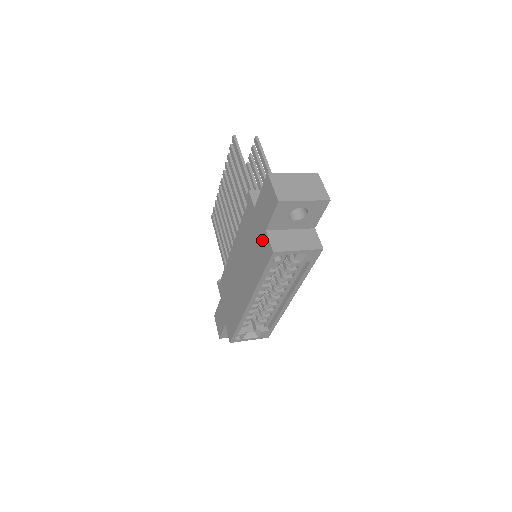
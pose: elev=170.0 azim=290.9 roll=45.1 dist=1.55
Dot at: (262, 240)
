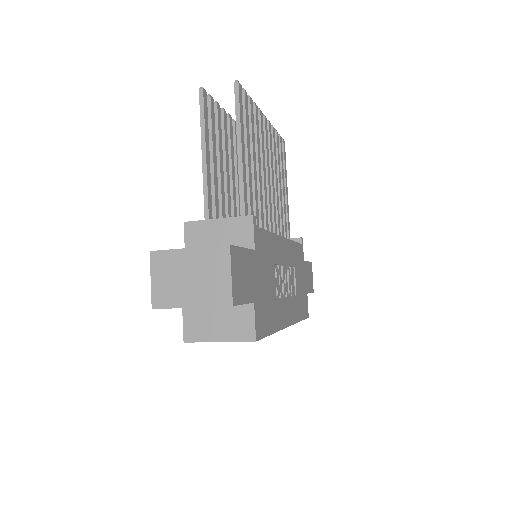
Dot at: occluded
